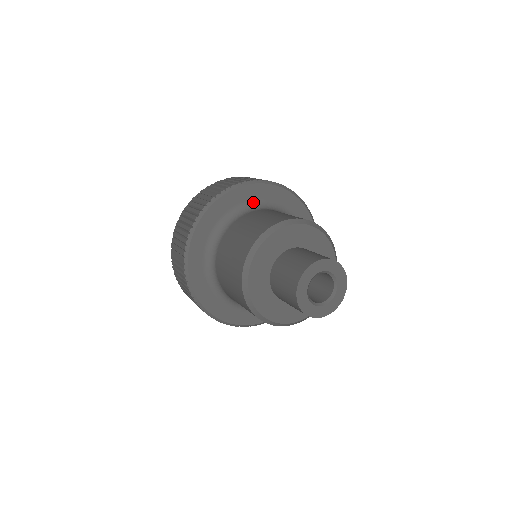
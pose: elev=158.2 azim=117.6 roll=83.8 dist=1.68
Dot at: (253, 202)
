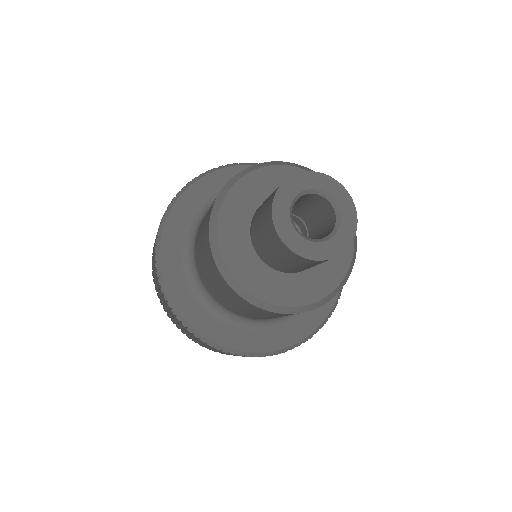
Dot at: occluded
